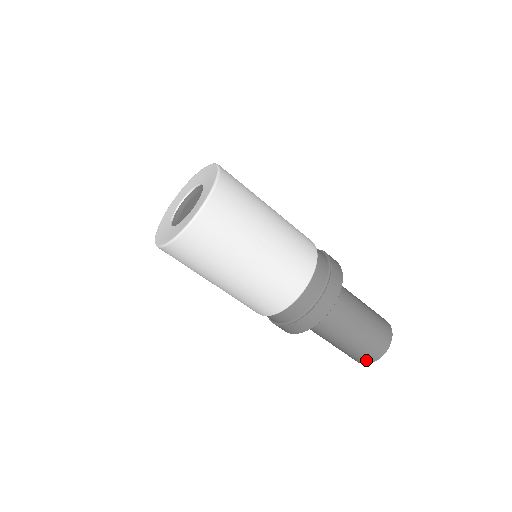
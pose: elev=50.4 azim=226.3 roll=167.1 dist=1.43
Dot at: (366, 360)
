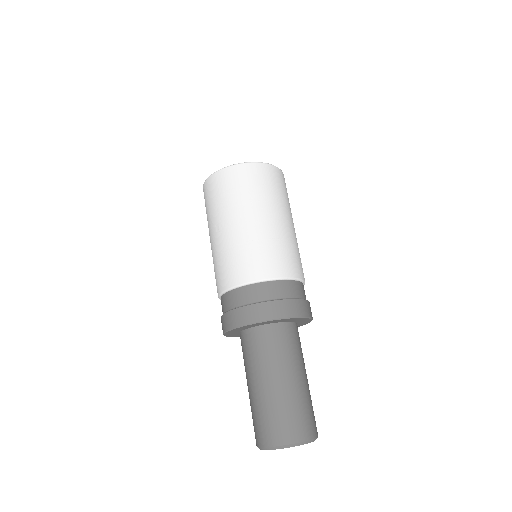
Dot at: (293, 434)
